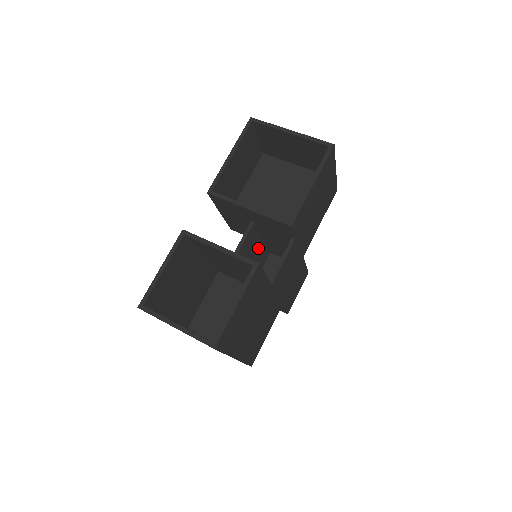
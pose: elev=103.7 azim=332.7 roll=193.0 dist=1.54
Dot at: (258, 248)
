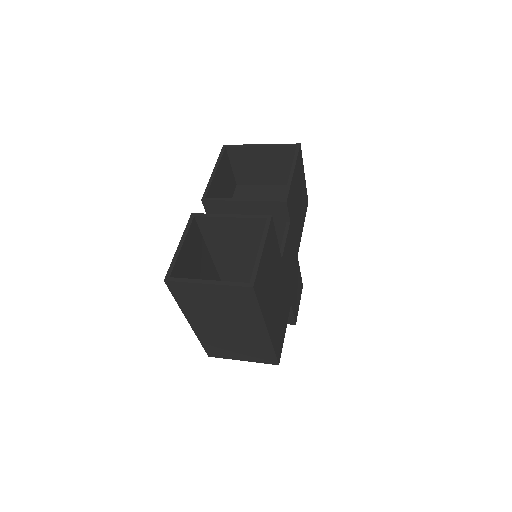
Dot at: occluded
